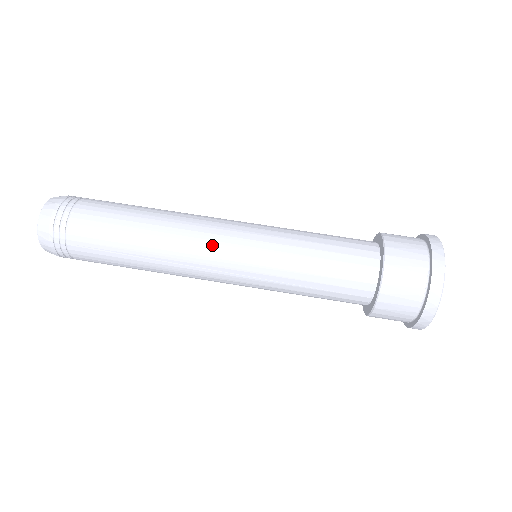
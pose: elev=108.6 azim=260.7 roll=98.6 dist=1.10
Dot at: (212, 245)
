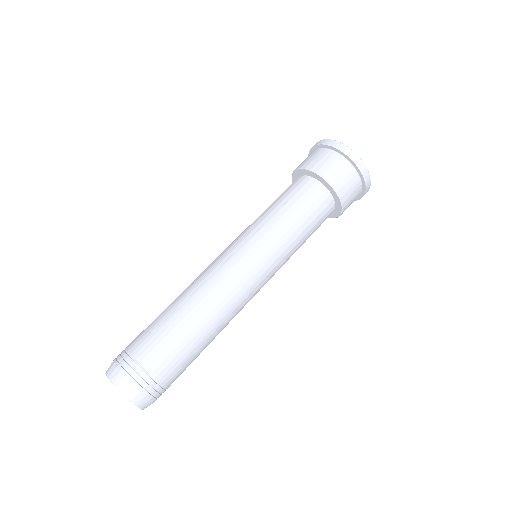
Dot at: (250, 290)
